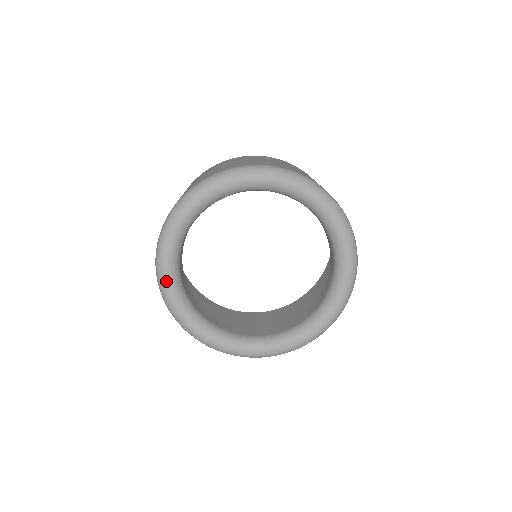
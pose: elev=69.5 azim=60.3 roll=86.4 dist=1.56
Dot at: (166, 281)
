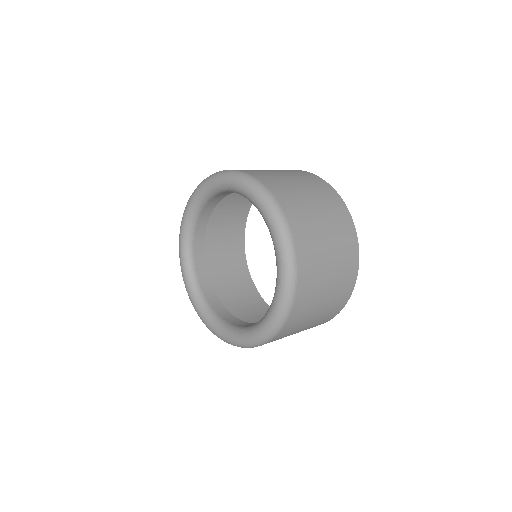
Dot at: (185, 213)
